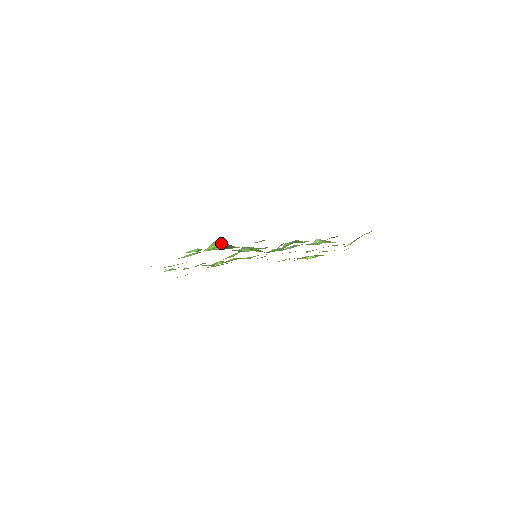
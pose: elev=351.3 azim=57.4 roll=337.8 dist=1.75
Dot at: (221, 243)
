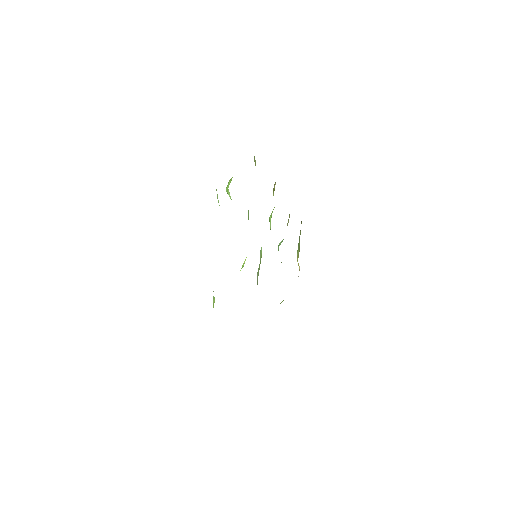
Dot at: occluded
